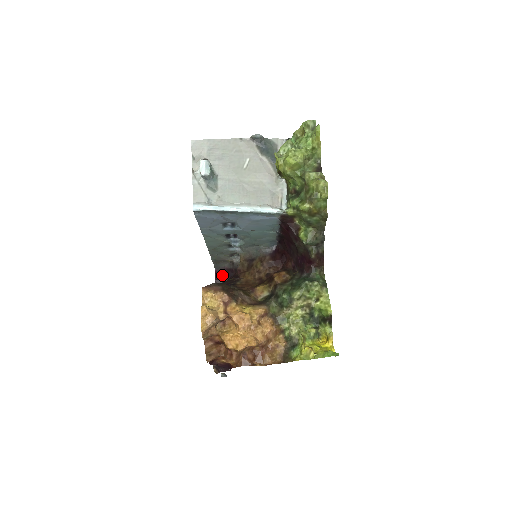
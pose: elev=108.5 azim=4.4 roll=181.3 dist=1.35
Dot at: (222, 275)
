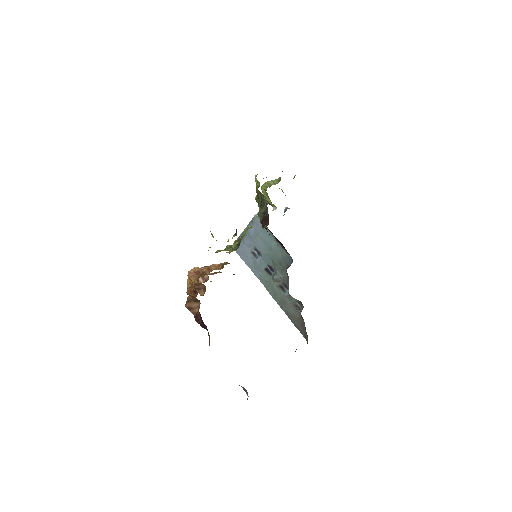
Dot at: occluded
